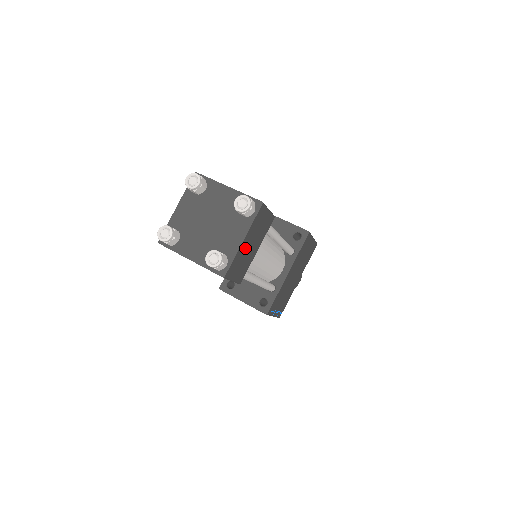
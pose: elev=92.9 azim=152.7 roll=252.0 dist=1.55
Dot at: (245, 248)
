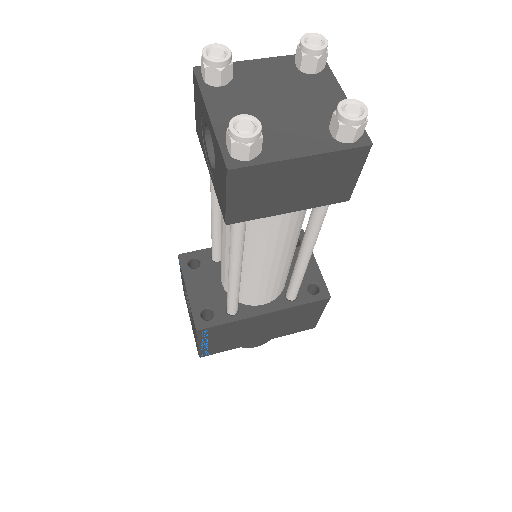
Dot at: (289, 176)
